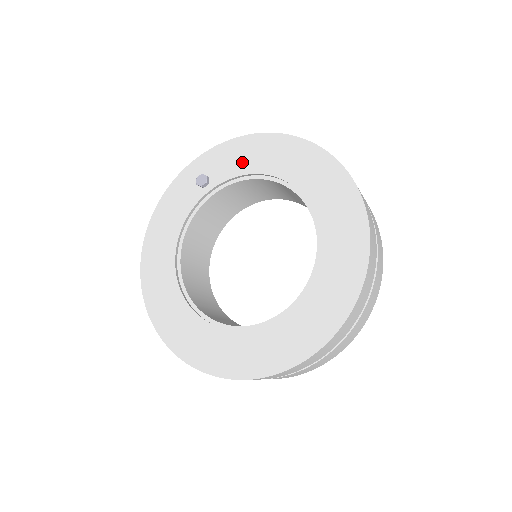
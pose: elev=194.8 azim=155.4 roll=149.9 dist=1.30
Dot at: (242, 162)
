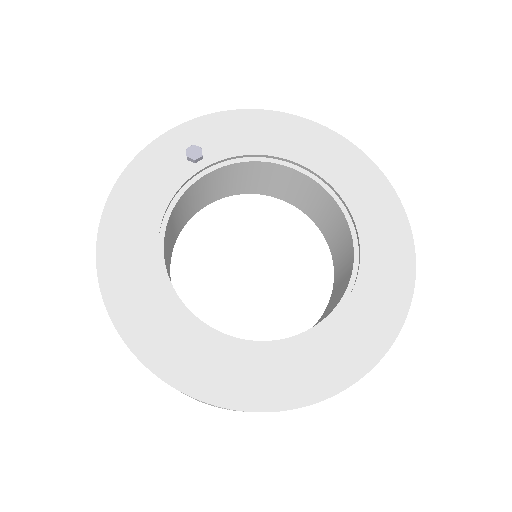
Dot at: (248, 139)
